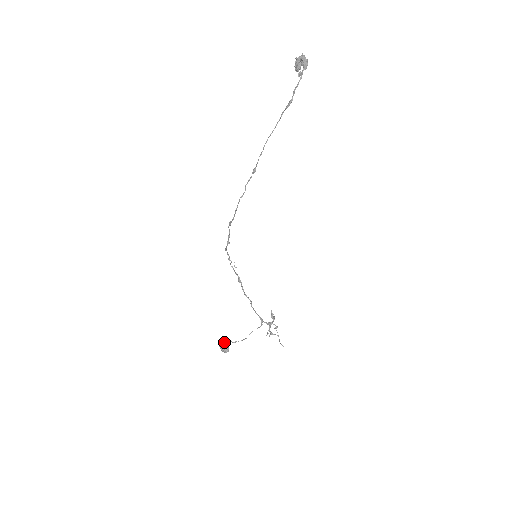
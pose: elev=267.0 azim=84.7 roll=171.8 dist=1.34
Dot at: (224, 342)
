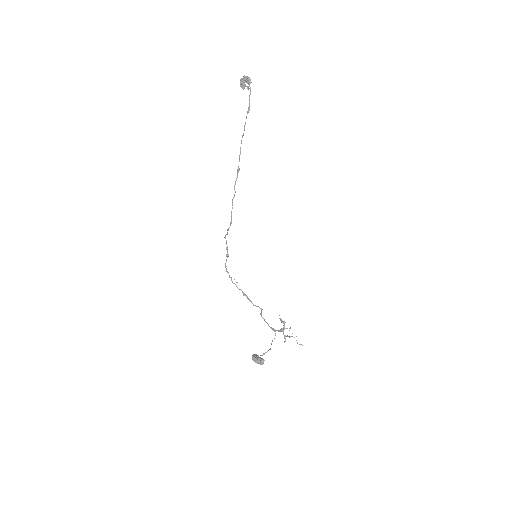
Dot at: (256, 355)
